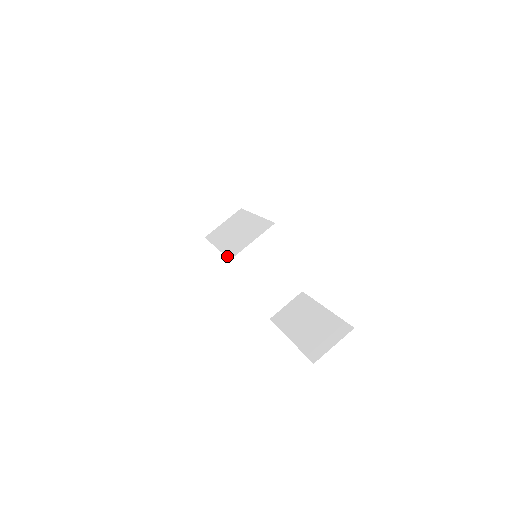
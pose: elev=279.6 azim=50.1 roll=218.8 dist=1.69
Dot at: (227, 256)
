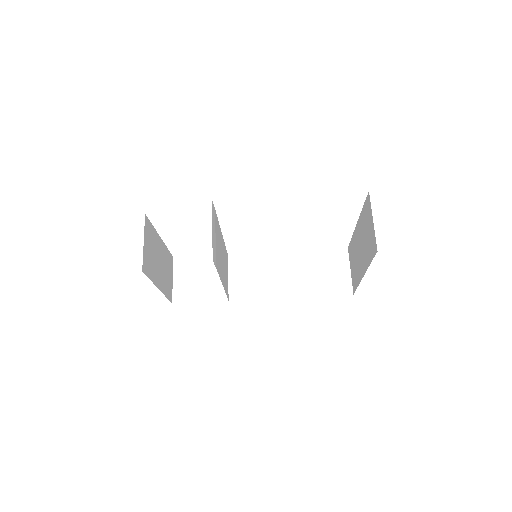
Dot at: (217, 271)
